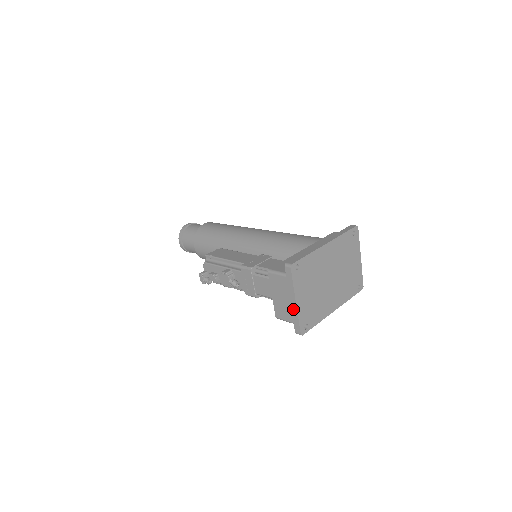
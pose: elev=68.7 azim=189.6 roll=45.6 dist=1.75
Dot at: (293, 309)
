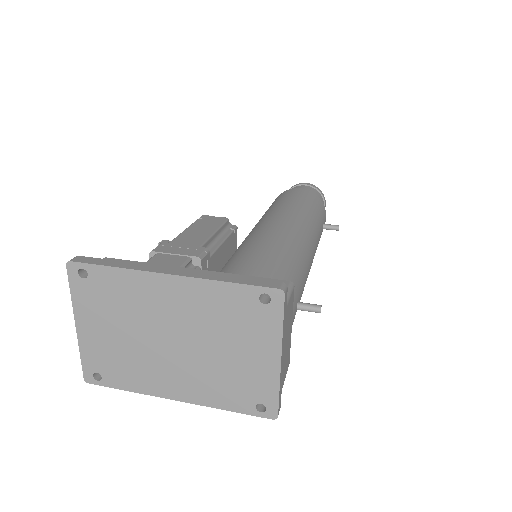
Dot at: occluded
